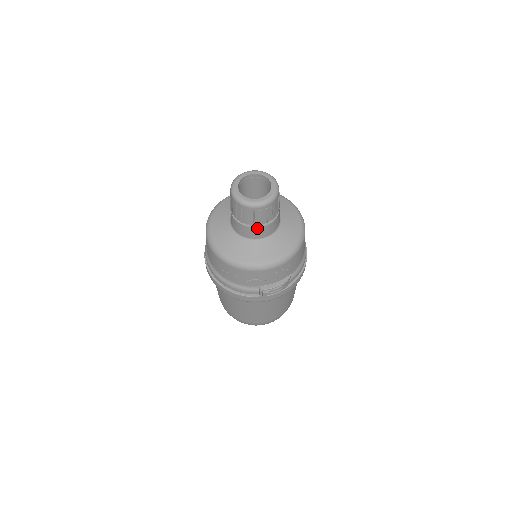
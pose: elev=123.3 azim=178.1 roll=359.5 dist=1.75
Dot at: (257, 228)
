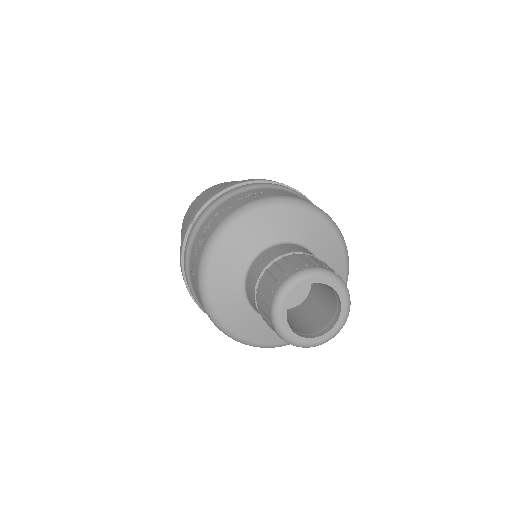
Dot at: occluded
